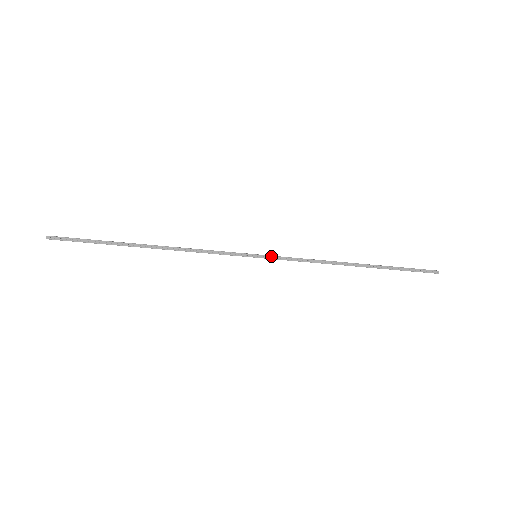
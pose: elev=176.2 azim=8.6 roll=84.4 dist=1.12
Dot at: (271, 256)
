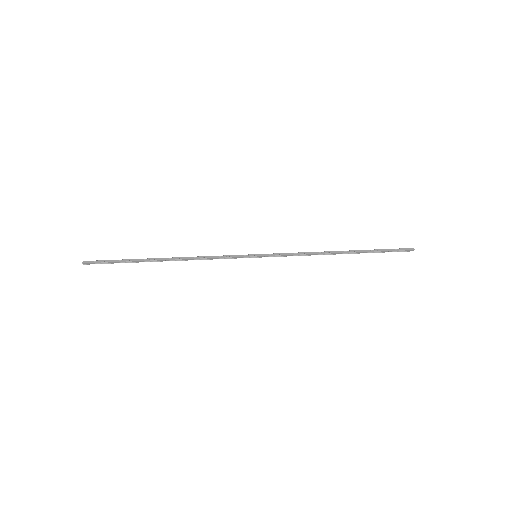
Dot at: (268, 254)
